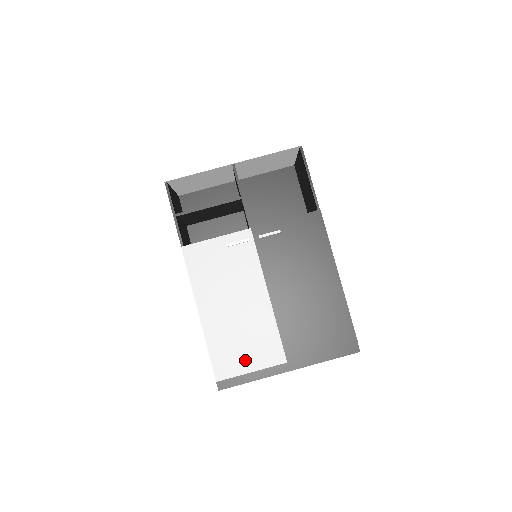
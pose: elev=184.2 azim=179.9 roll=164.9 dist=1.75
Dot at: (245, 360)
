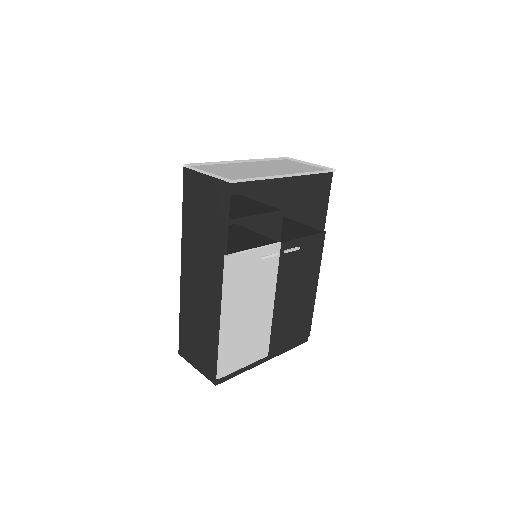
Dot at: (243, 358)
